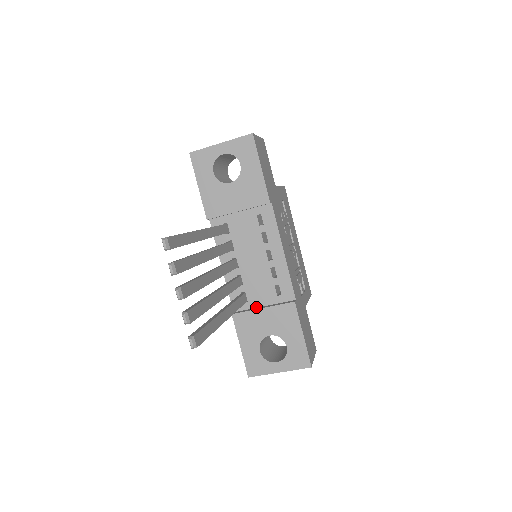
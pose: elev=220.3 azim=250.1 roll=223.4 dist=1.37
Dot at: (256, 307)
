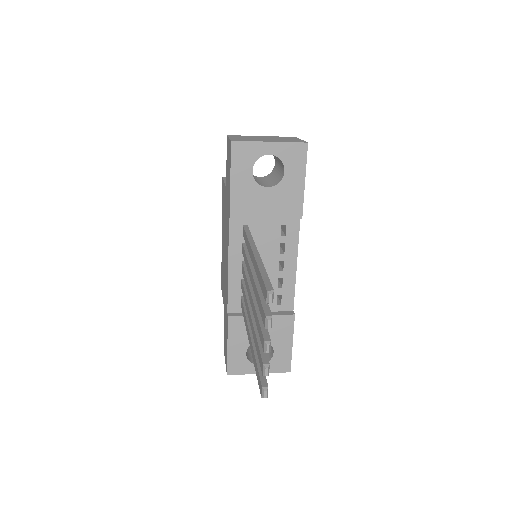
Dot at: occluded
